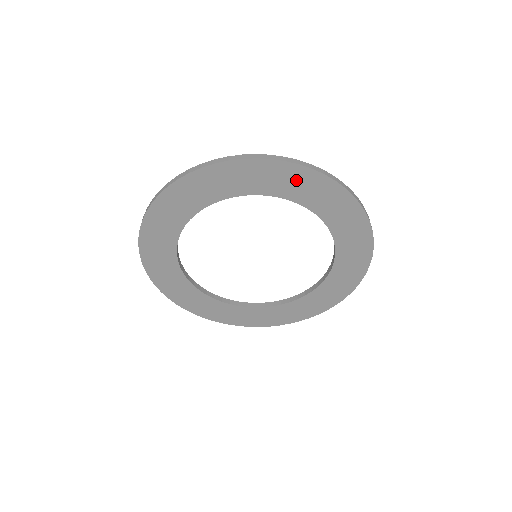
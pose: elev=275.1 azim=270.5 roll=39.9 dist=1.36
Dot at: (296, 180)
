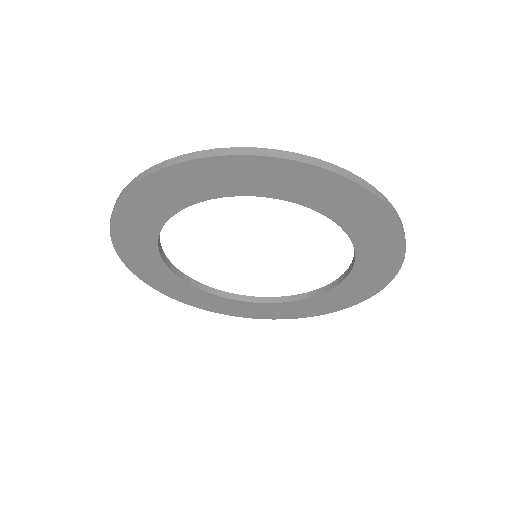
Dot at: (374, 222)
